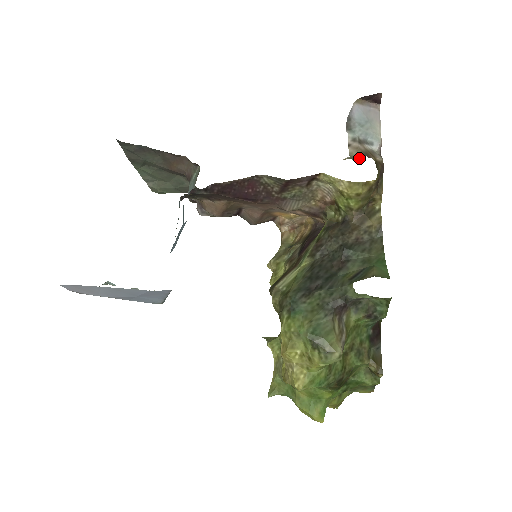
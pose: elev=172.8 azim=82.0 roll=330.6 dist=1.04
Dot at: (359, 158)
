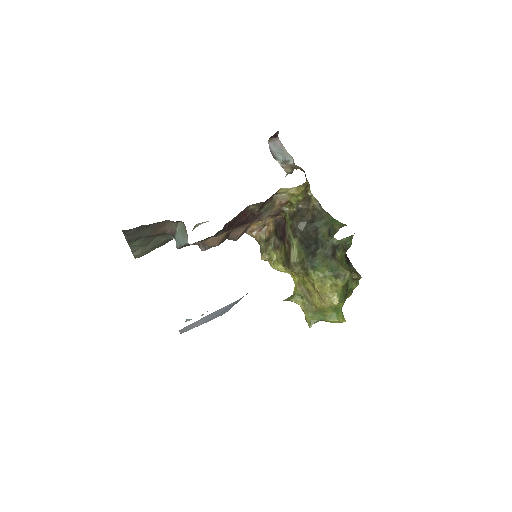
Dot at: (292, 172)
